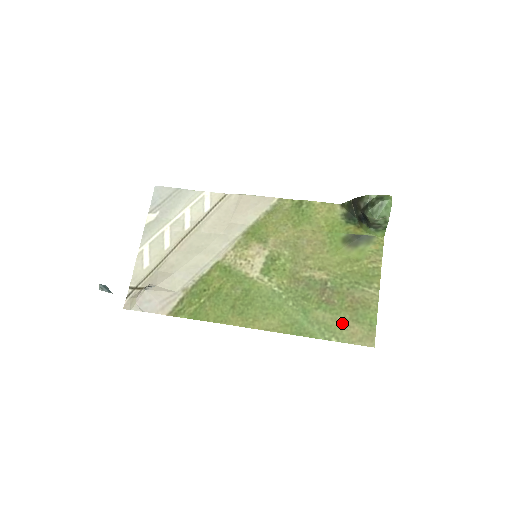
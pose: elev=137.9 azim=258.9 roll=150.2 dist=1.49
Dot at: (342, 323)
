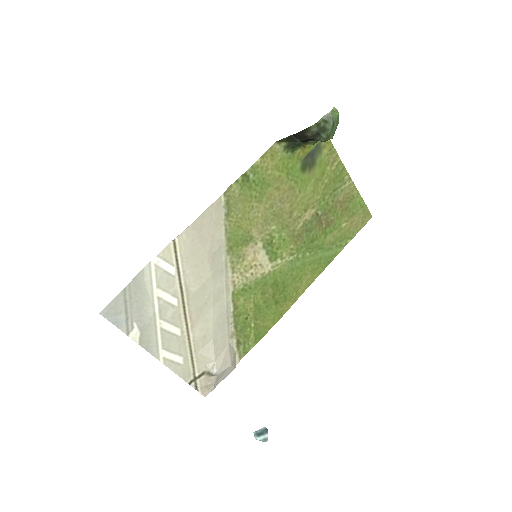
Dot at: (346, 226)
